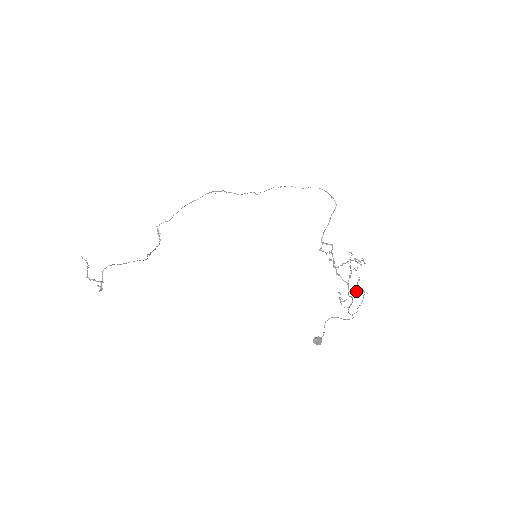
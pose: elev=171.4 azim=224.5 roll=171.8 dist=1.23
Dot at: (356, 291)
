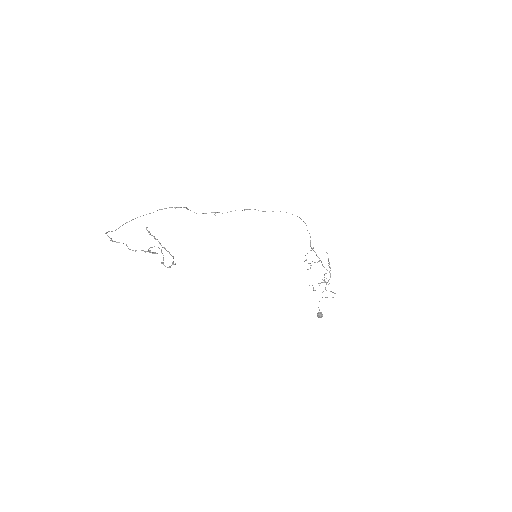
Dot at: (321, 282)
